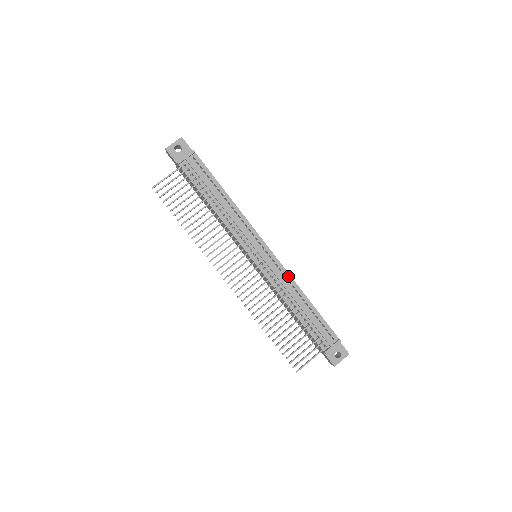
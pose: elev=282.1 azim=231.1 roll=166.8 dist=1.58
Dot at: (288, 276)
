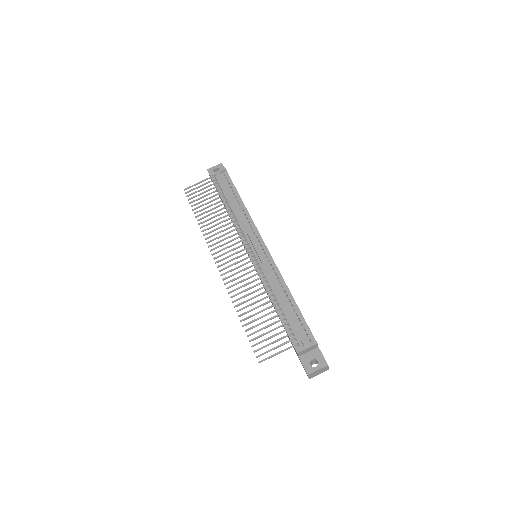
Dot at: (277, 272)
